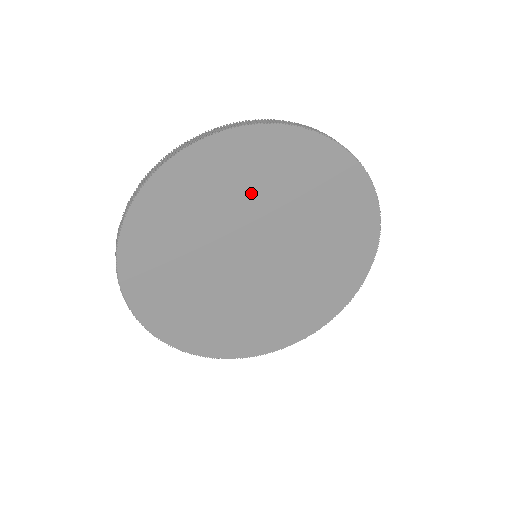
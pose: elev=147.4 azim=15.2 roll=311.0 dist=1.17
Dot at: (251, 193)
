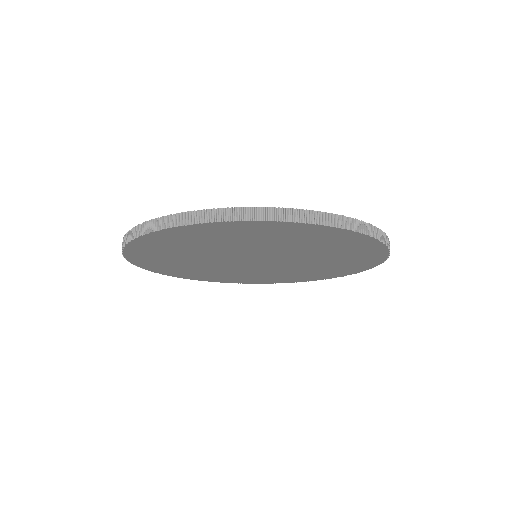
Dot at: (274, 243)
